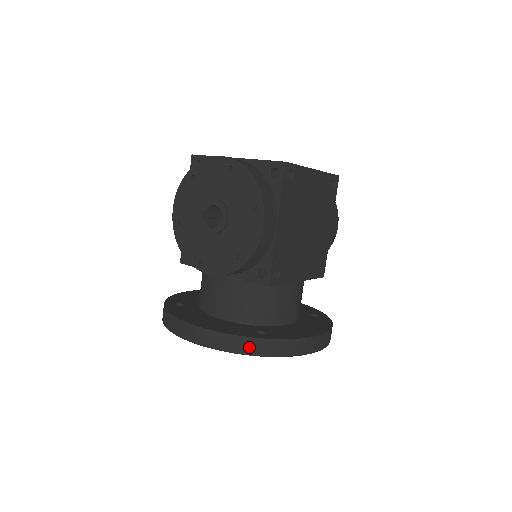
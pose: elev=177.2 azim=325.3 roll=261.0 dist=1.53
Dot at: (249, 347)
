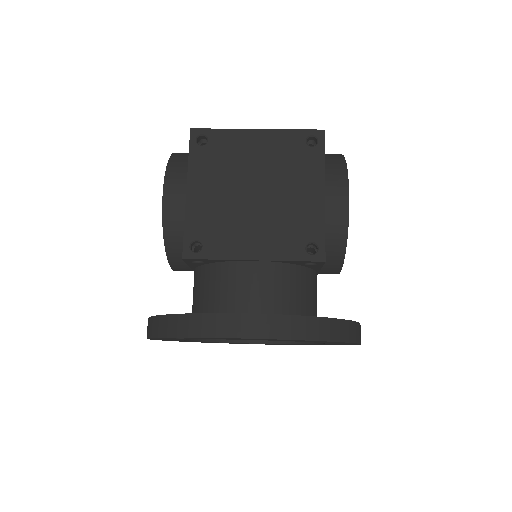
Dot at: (156, 328)
